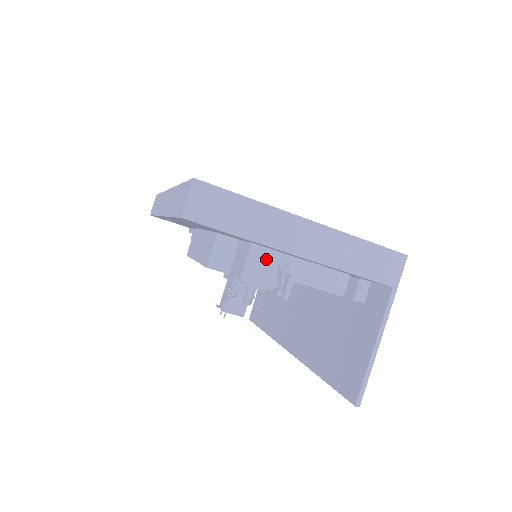
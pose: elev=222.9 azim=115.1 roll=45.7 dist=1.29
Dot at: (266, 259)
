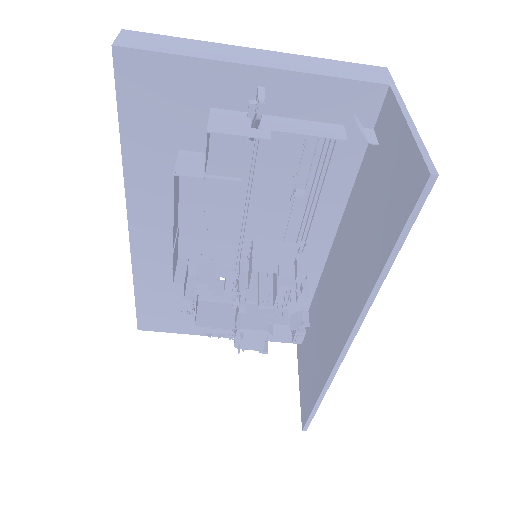
Dot at: (233, 117)
